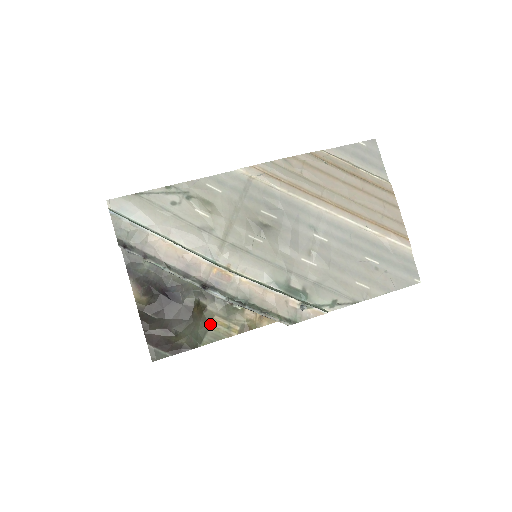
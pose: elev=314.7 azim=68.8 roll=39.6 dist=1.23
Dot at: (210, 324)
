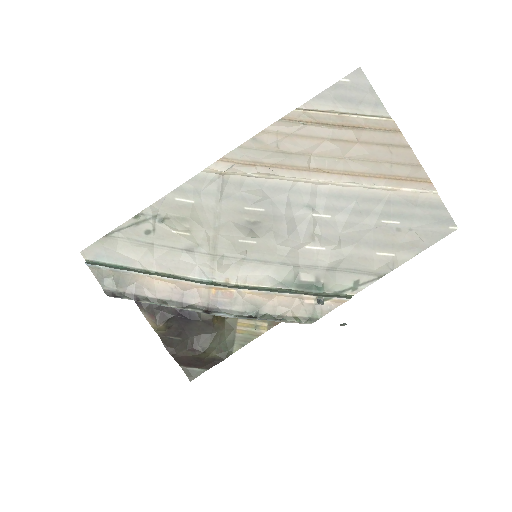
Dot at: (236, 329)
